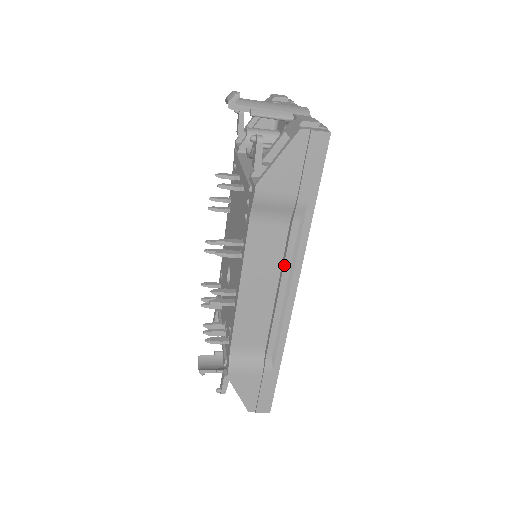
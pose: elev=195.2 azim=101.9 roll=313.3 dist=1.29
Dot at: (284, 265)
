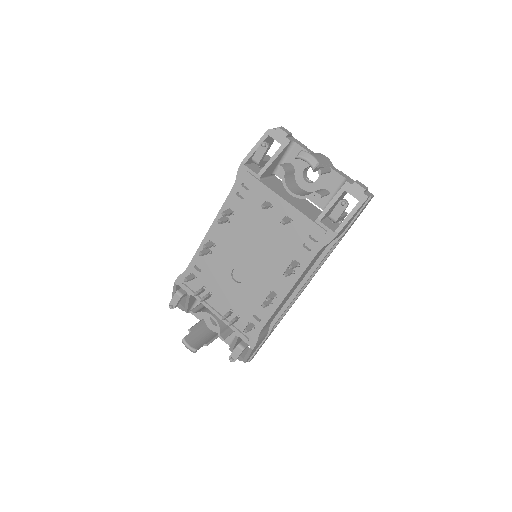
Dot at: (314, 271)
